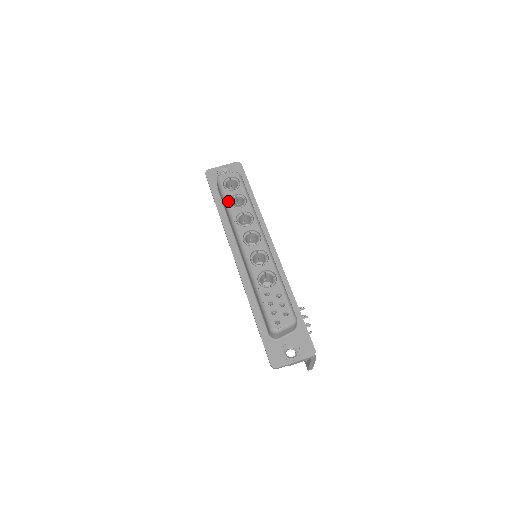
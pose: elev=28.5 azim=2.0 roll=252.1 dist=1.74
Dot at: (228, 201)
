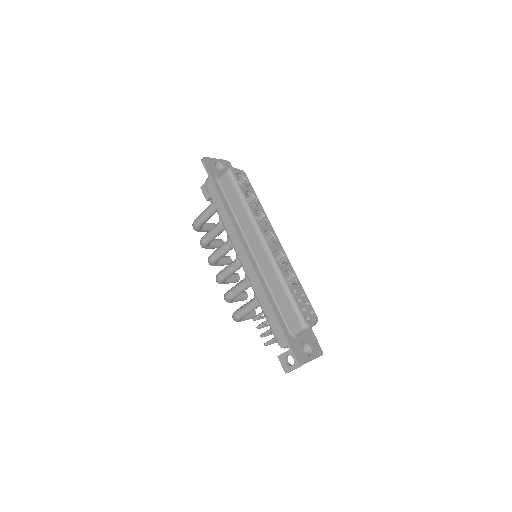
Dot at: (244, 195)
